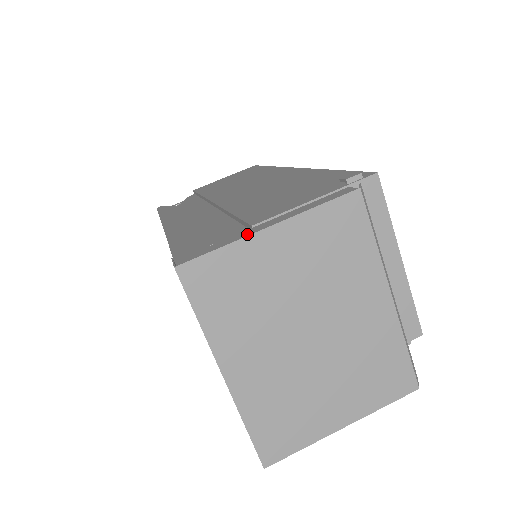
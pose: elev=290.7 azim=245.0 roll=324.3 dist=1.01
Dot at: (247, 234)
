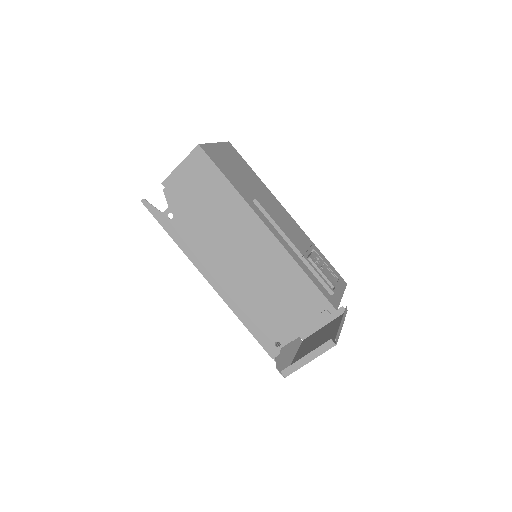
Dot at: (302, 365)
